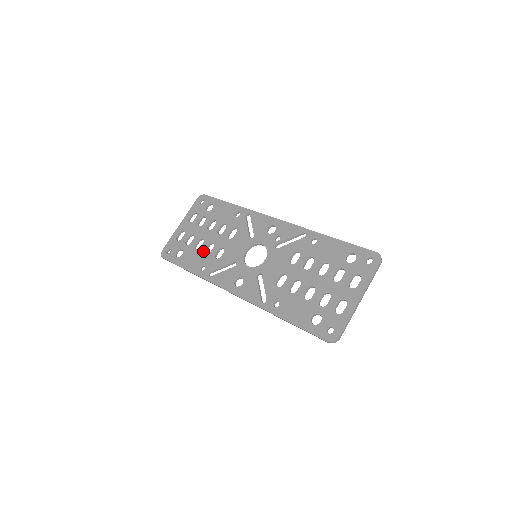
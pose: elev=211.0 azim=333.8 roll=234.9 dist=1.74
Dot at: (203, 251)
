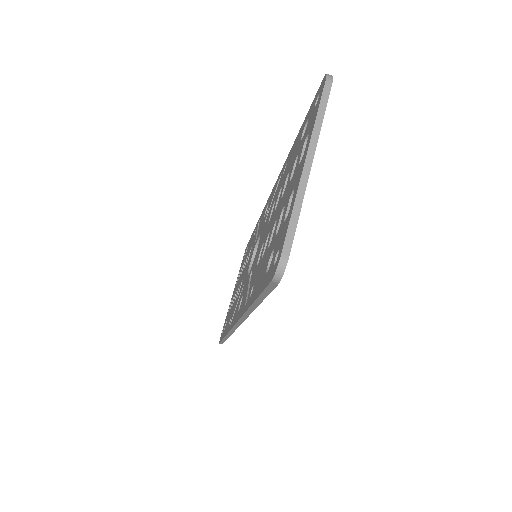
Dot at: (234, 302)
